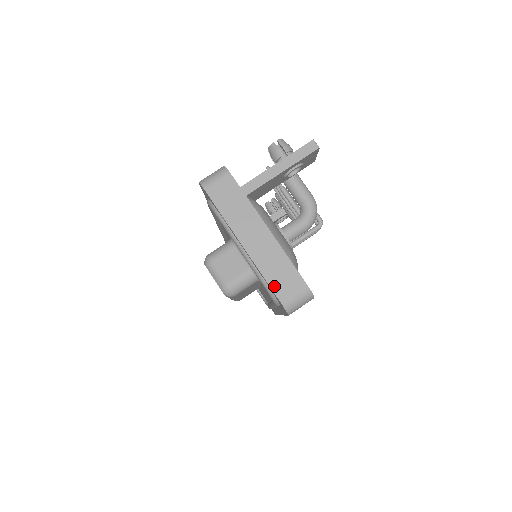
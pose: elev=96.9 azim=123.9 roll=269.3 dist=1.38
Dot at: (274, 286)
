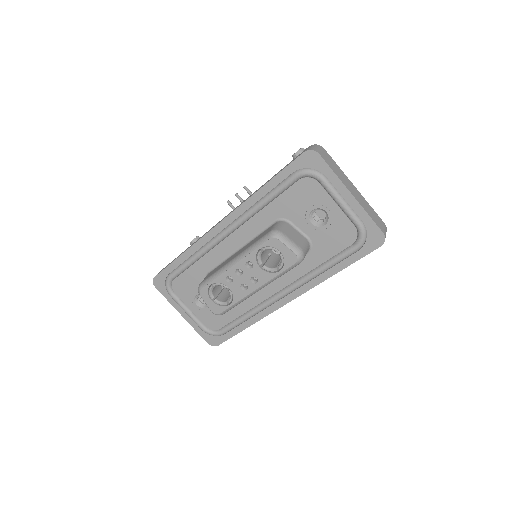
Dot at: (376, 222)
